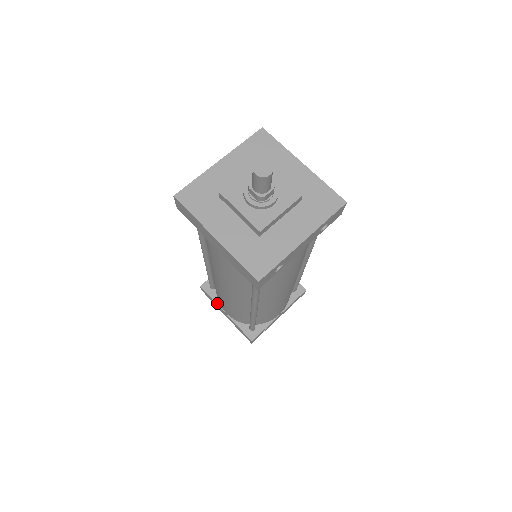
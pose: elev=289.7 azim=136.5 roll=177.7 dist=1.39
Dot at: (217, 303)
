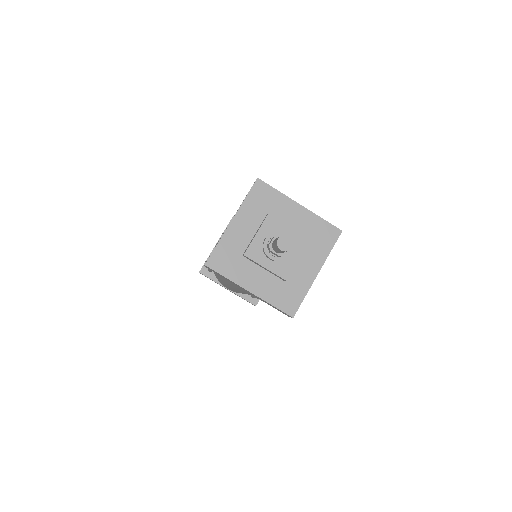
Dot at: (218, 283)
